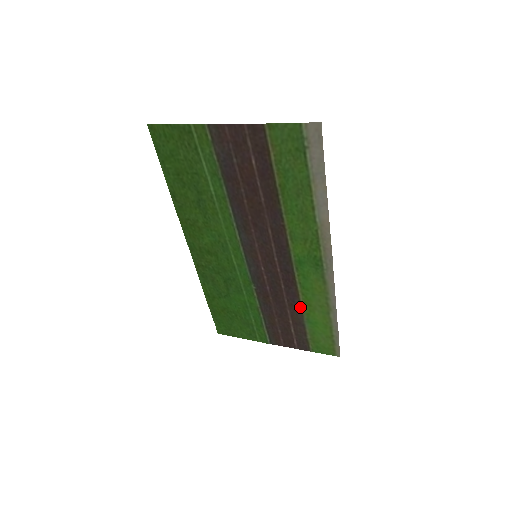
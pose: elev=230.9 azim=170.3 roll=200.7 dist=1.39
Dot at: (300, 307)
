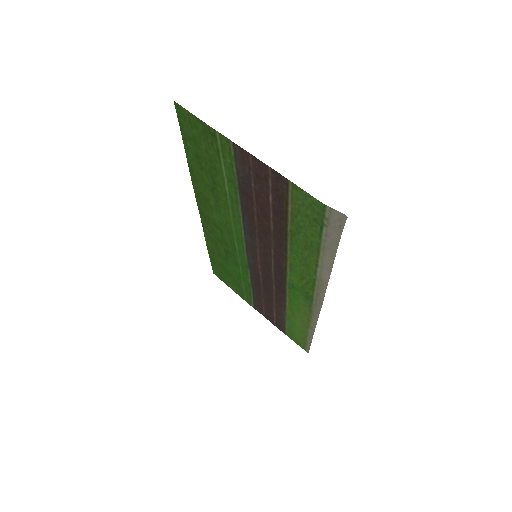
Dot at: (285, 308)
